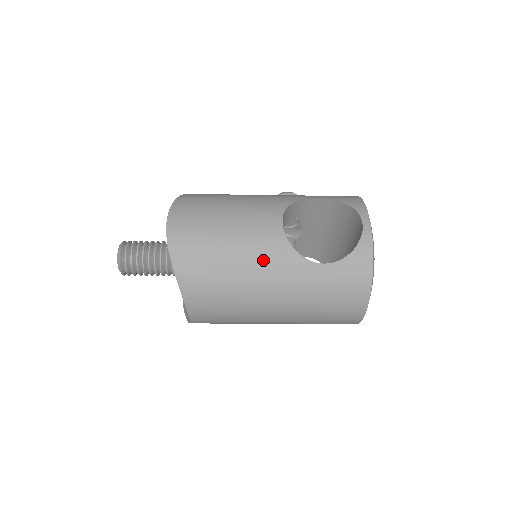
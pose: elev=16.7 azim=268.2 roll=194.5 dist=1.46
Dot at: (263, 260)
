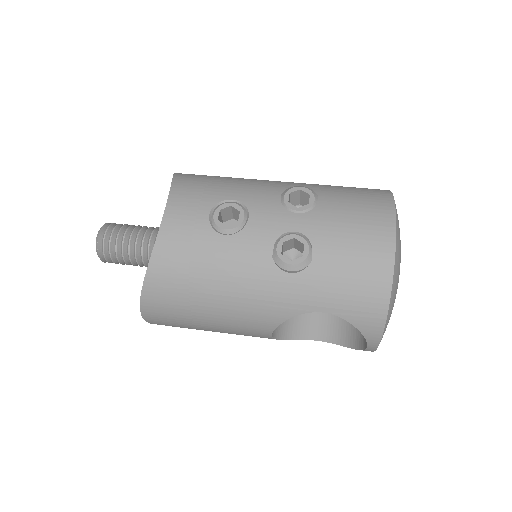
Dot at: occluded
